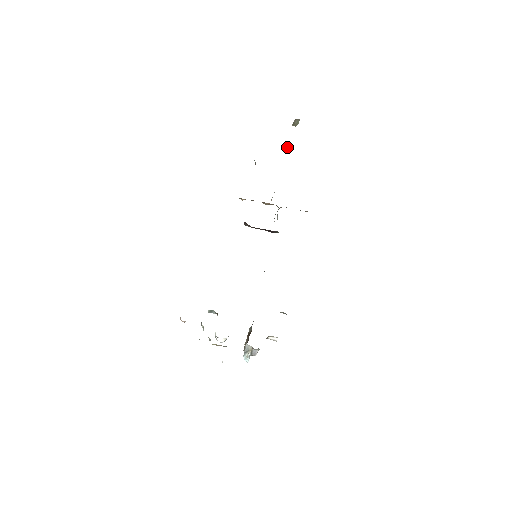
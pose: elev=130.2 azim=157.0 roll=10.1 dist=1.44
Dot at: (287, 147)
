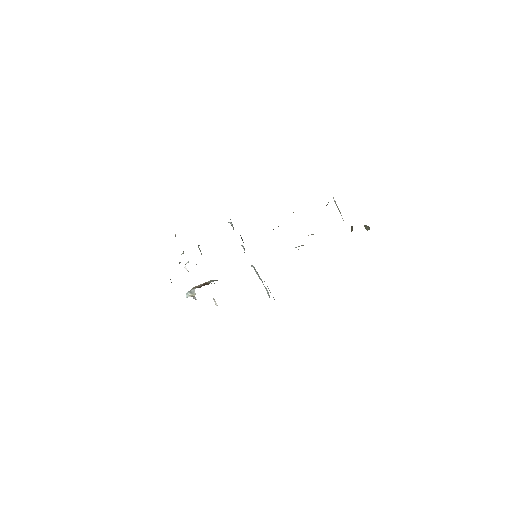
Dot at: (351, 226)
